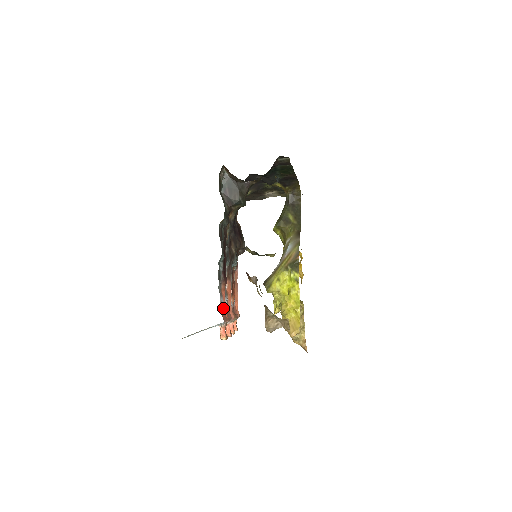
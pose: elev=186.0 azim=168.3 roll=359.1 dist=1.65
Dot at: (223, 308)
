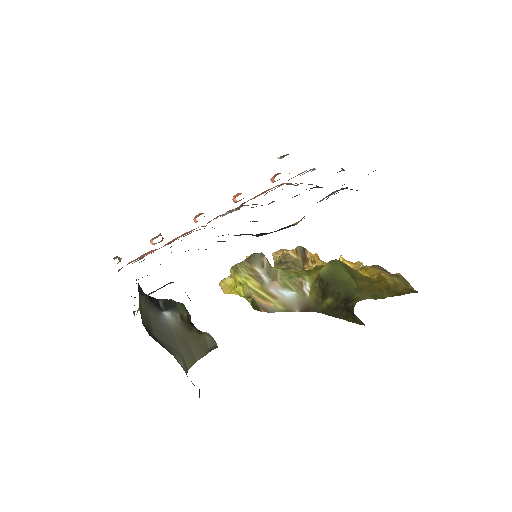
Dot at: occluded
